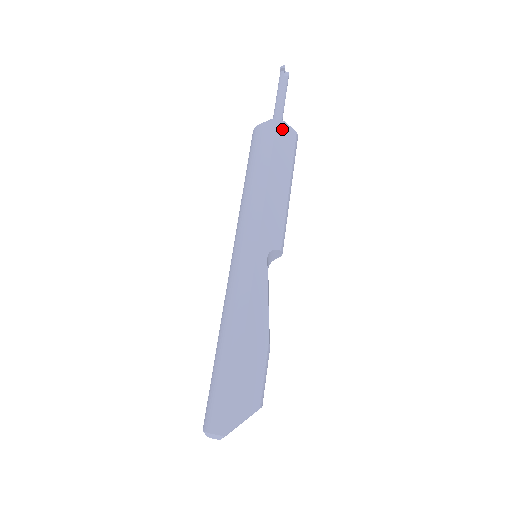
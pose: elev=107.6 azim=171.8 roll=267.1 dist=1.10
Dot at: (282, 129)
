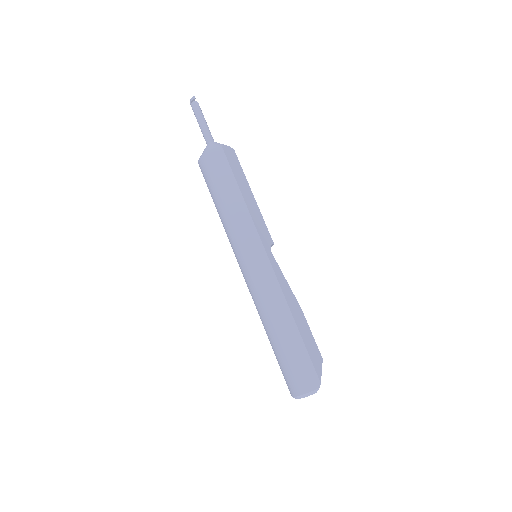
Dot at: (227, 150)
